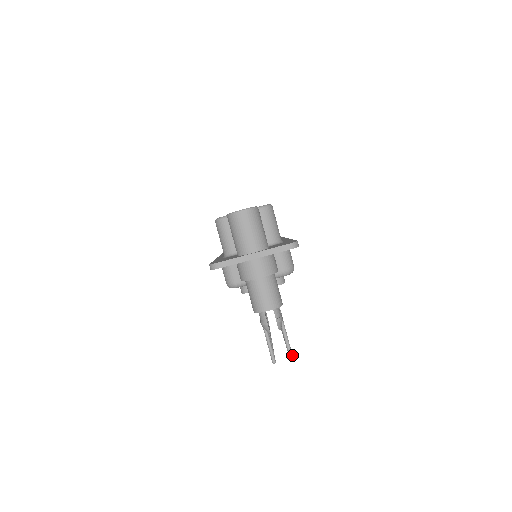
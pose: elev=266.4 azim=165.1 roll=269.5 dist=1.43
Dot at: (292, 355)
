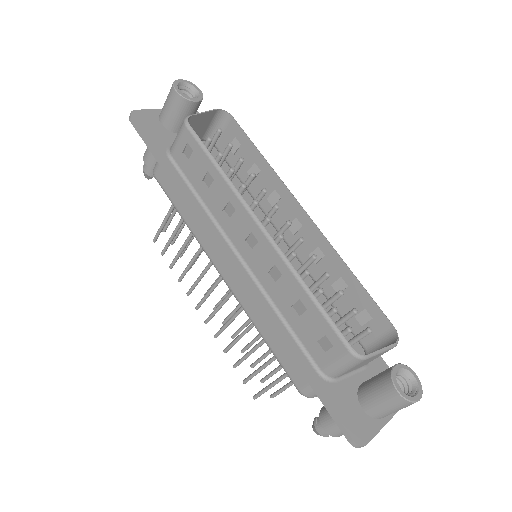
Dot at: (276, 395)
